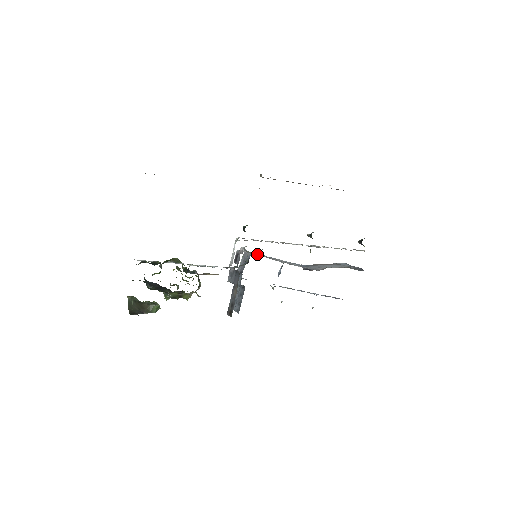
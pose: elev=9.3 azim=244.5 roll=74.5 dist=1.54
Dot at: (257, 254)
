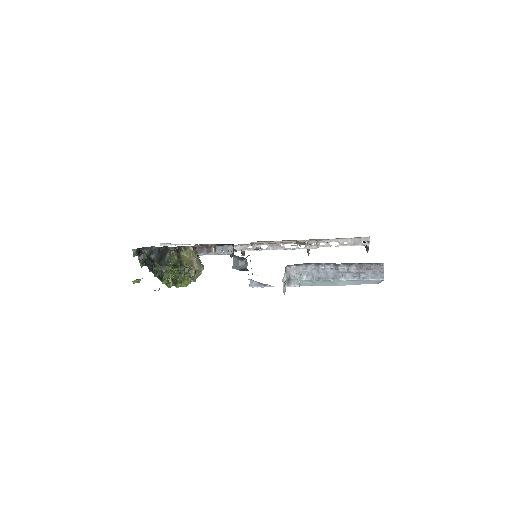
Dot at: occluded
